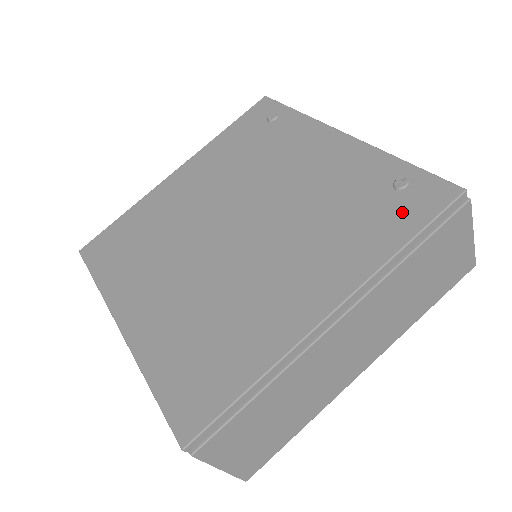
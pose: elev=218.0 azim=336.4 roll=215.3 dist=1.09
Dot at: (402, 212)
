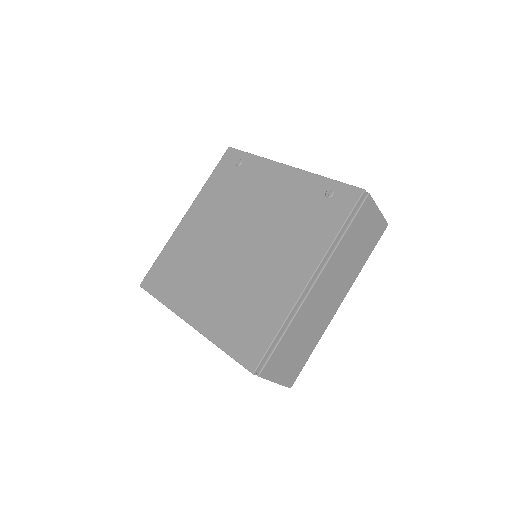
Dot at: (334, 211)
